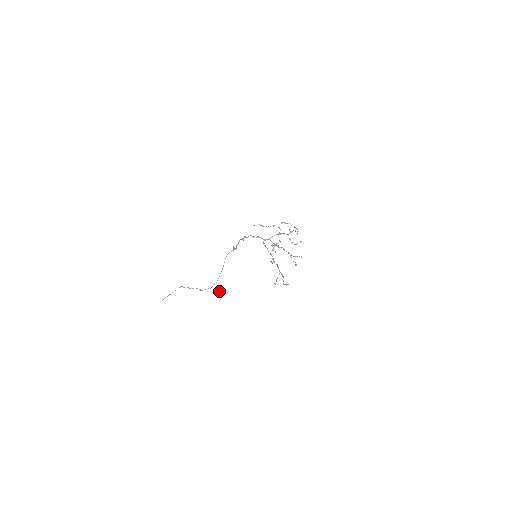
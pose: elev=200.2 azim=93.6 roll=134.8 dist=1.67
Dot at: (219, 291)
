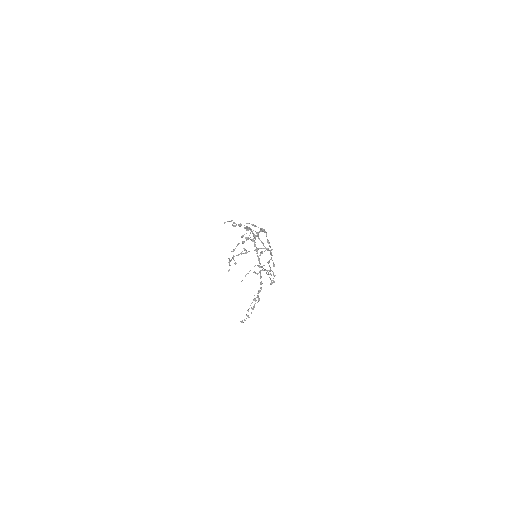
Dot at: (273, 280)
